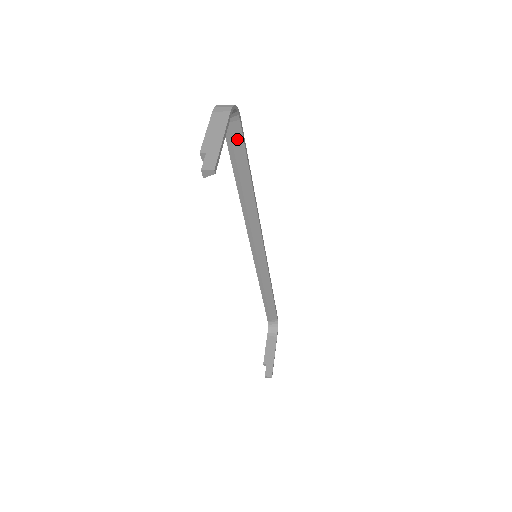
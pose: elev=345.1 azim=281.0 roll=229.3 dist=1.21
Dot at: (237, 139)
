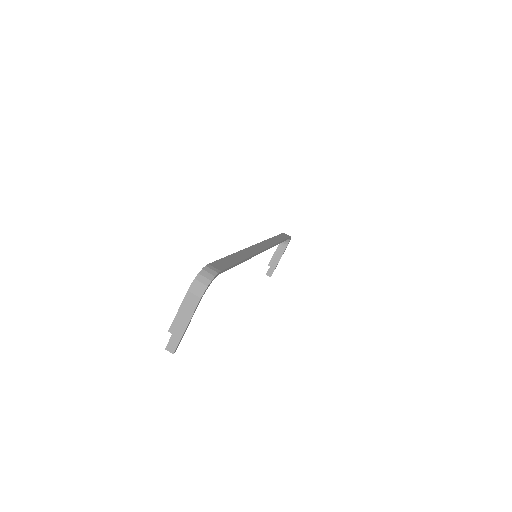
Dot at: occluded
